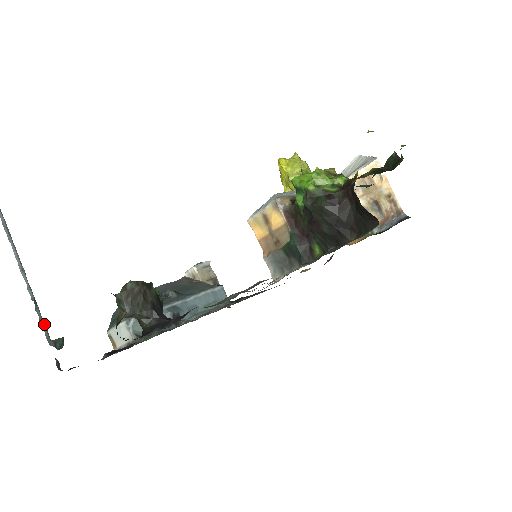
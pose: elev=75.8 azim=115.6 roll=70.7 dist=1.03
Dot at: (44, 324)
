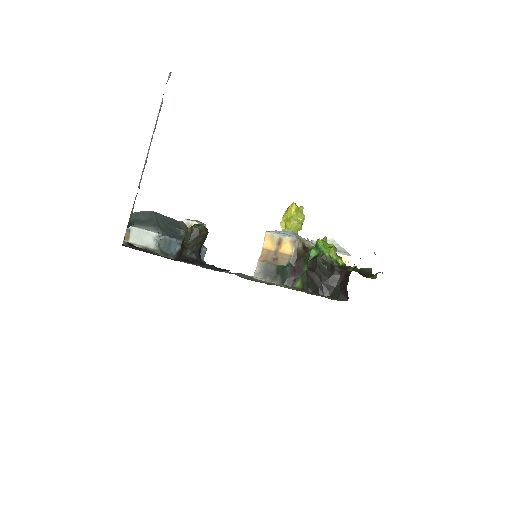
Dot at: occluded
